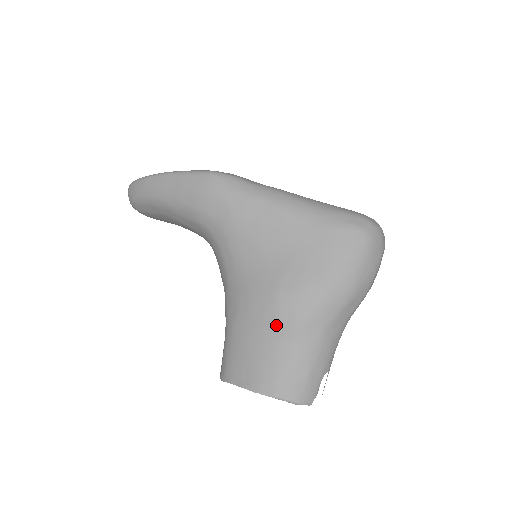
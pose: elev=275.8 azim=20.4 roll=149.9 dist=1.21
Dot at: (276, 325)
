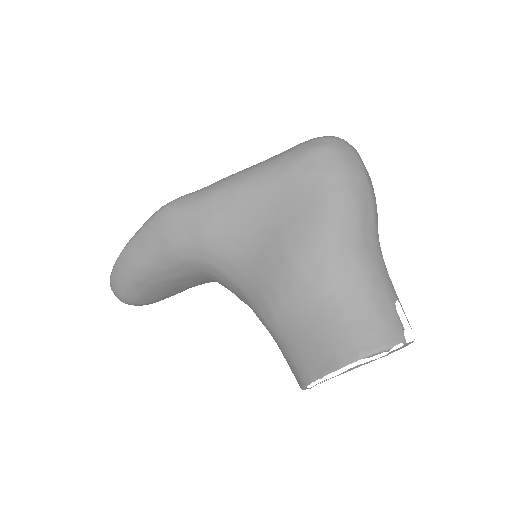
Dot at: (310, 287)
